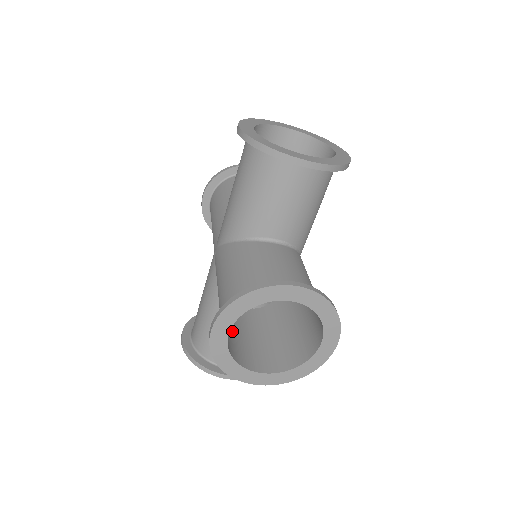
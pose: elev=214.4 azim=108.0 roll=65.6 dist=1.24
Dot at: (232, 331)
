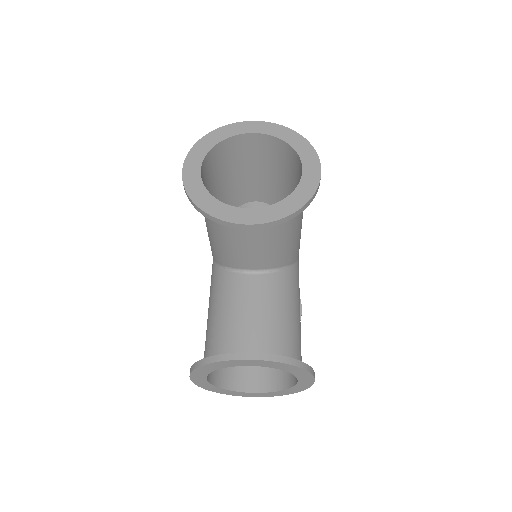
Dot at: occluded
